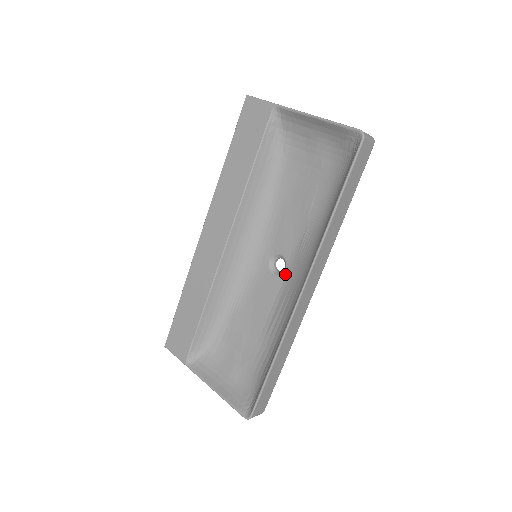
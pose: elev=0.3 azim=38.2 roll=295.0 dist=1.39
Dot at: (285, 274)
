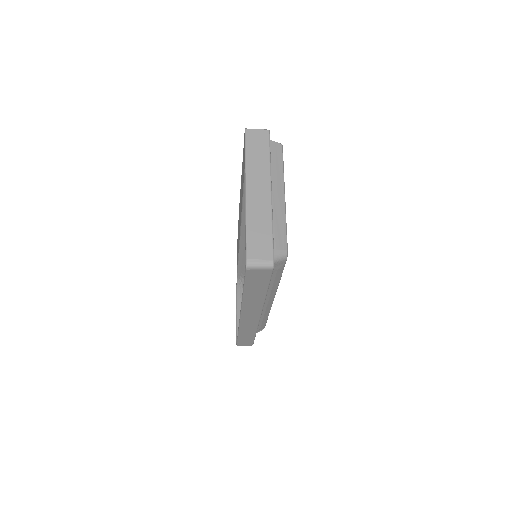
Dot at: occluded
